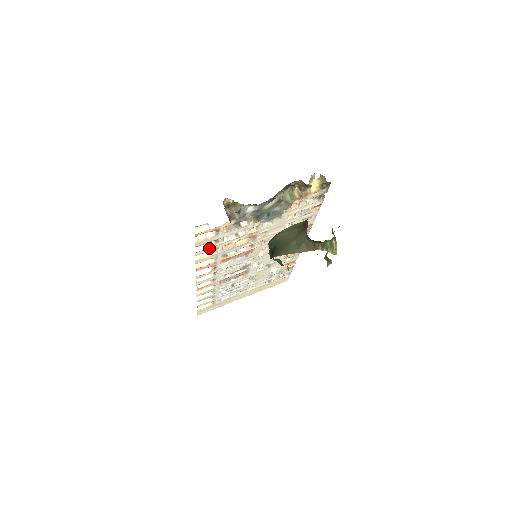
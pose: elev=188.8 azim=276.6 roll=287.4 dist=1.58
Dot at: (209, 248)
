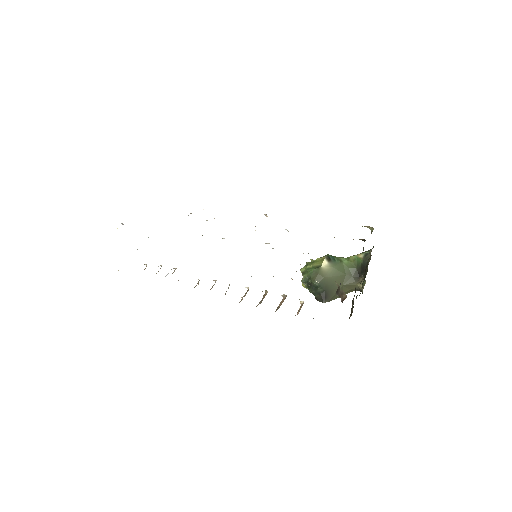
Dot at: occluded
